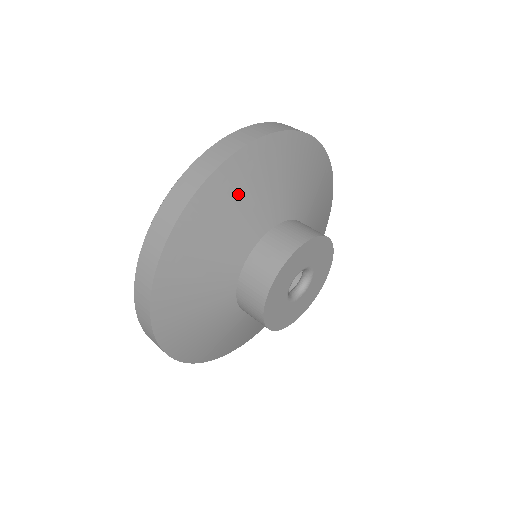
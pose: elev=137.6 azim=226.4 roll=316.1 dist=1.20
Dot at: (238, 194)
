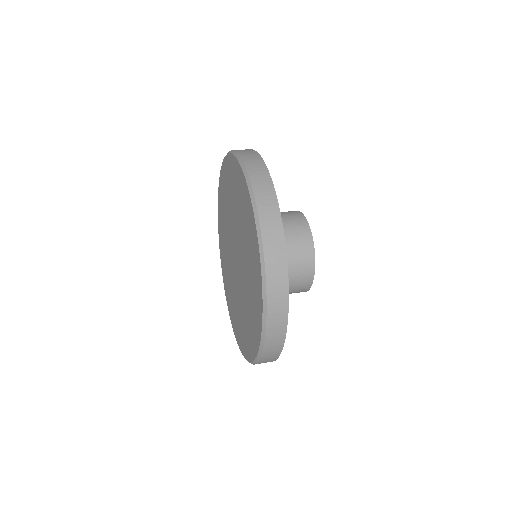
Dot at: occluded
